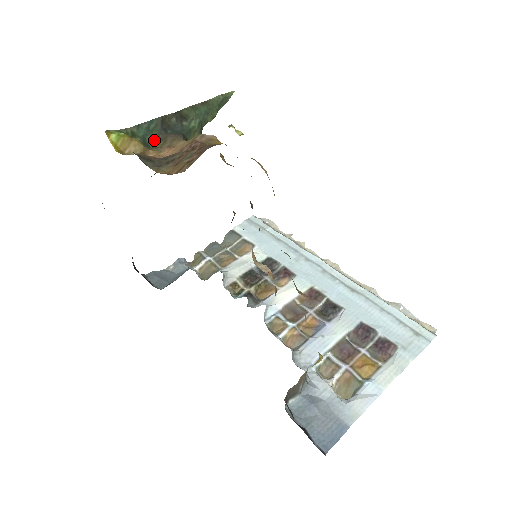
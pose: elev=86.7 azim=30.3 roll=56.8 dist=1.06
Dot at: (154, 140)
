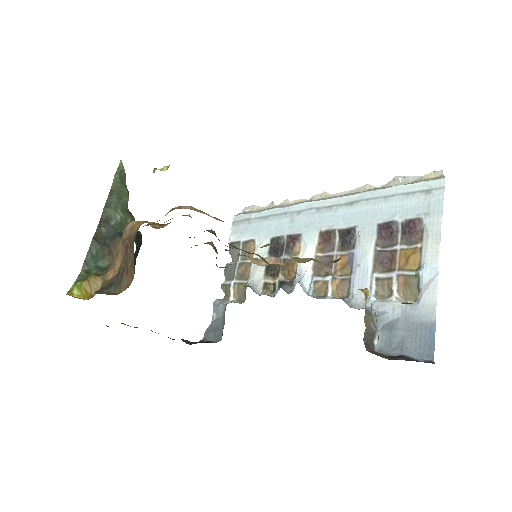
Dot at: (104, 260)
